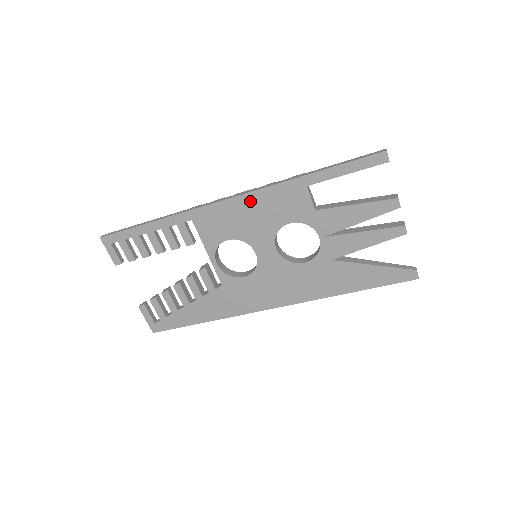
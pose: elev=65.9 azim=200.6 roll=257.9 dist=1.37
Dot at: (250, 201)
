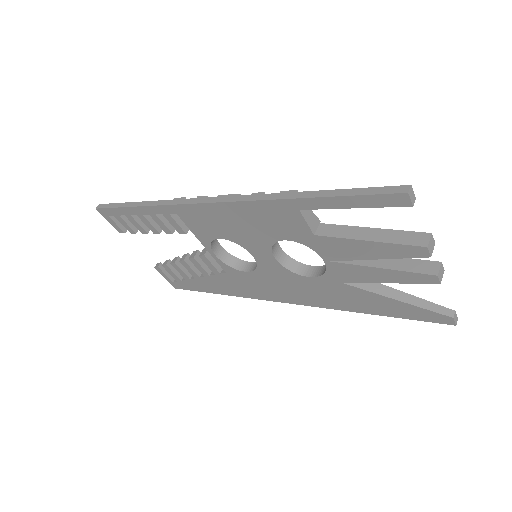
Dot at: (234, 210)
